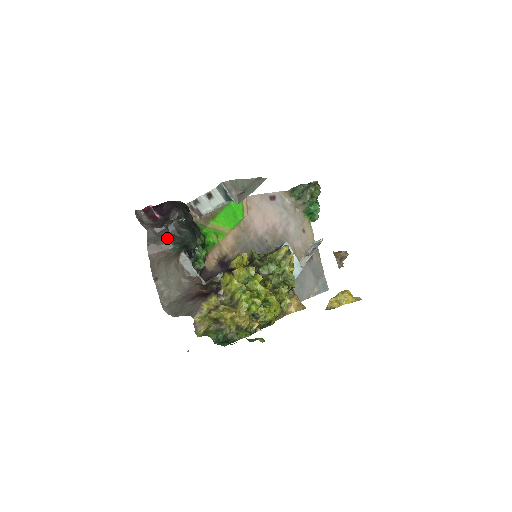
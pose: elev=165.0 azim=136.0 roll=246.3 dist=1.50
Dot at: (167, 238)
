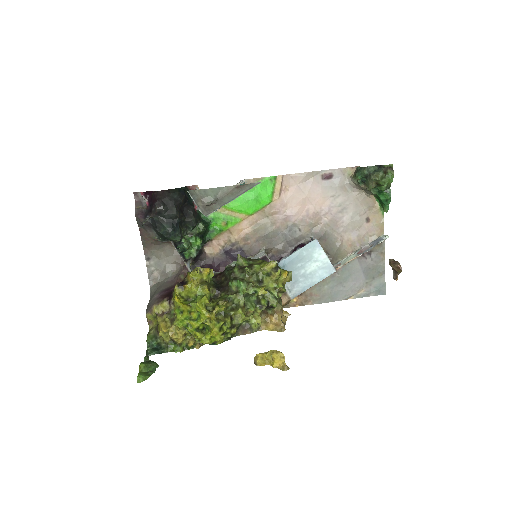
Dot at: (152, 228)
